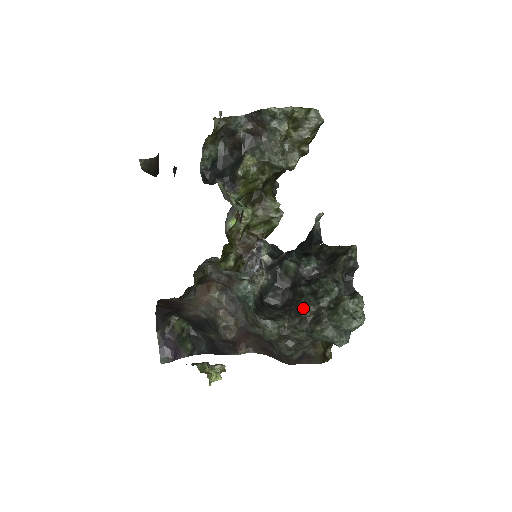
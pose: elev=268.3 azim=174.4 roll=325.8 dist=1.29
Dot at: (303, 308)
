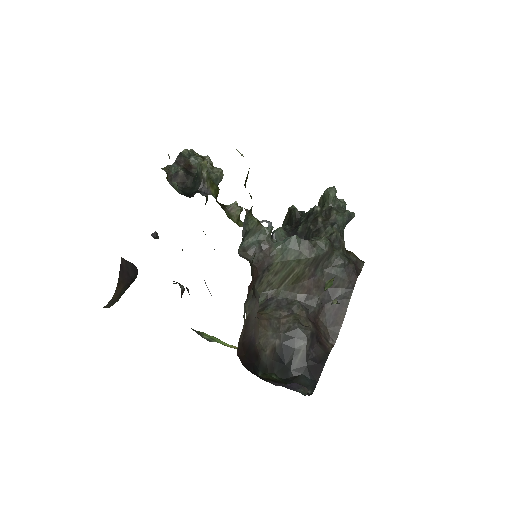
Dot at: (315, 221)
